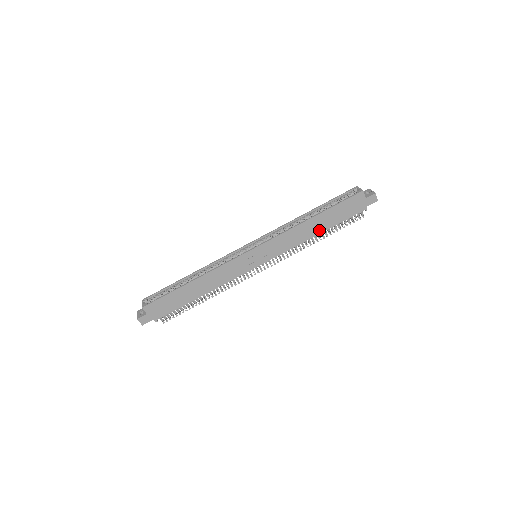
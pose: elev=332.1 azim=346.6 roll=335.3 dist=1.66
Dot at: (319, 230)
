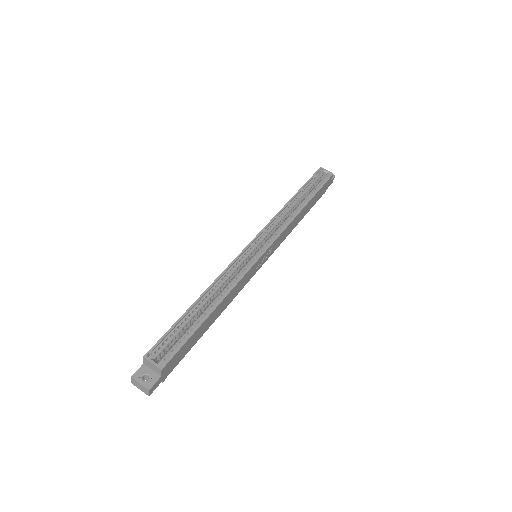
Dot at: (302, 217)
